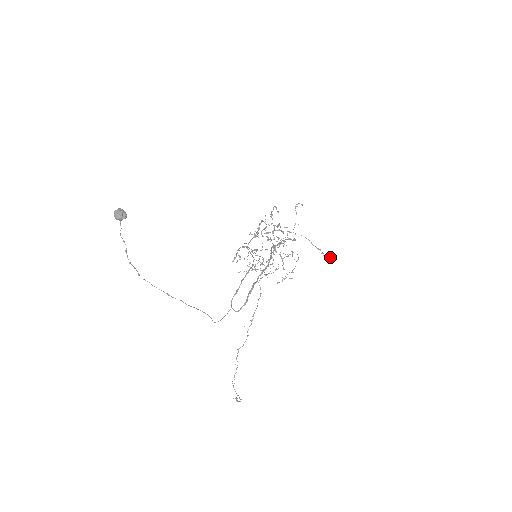
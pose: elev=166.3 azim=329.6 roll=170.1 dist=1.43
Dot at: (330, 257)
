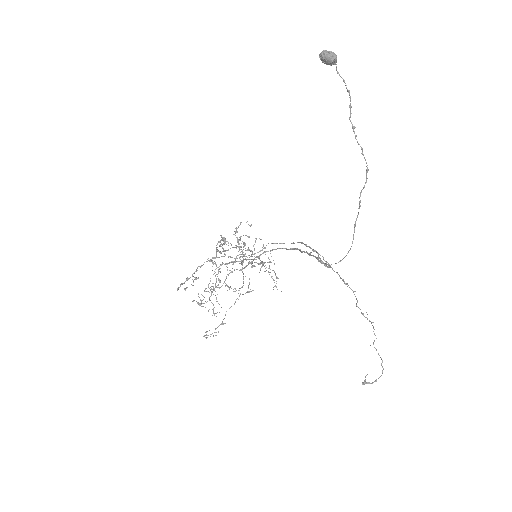
Dot at: occluded
